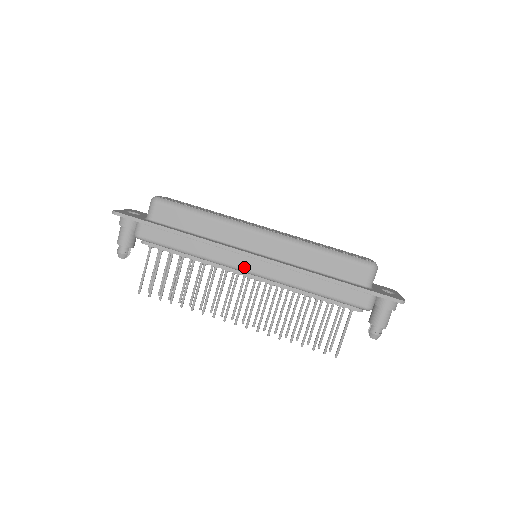
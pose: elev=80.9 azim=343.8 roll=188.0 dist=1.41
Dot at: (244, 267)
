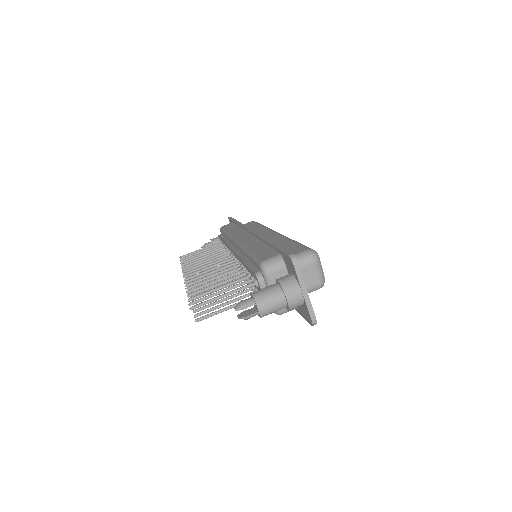
Dot at: (238, 238)
